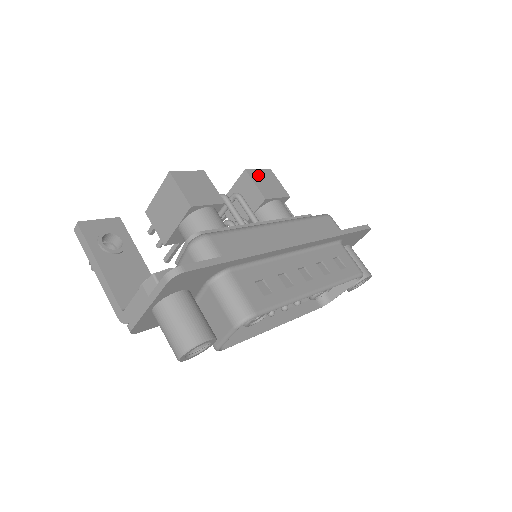
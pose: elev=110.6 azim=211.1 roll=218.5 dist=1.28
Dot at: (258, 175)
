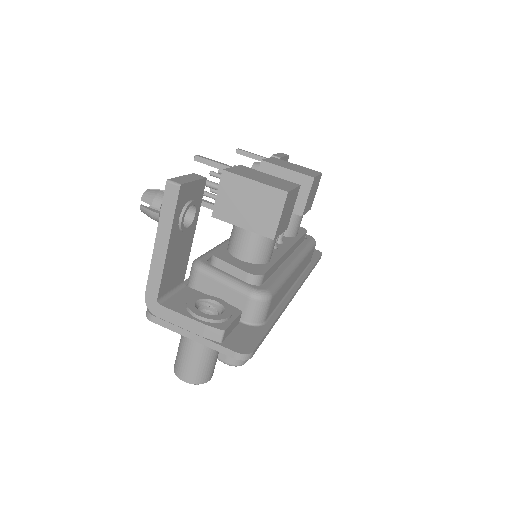
Dot at: (315, 184)
